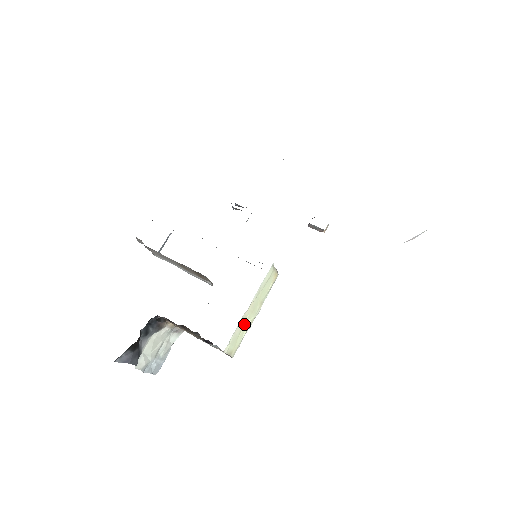
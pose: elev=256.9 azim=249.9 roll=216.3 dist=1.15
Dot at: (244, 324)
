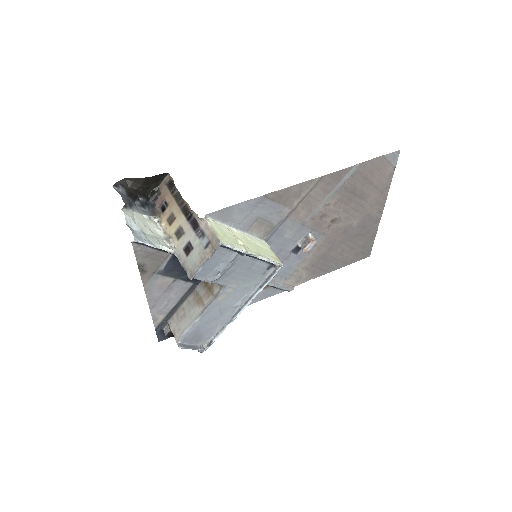
Dot at: (235, 239)
